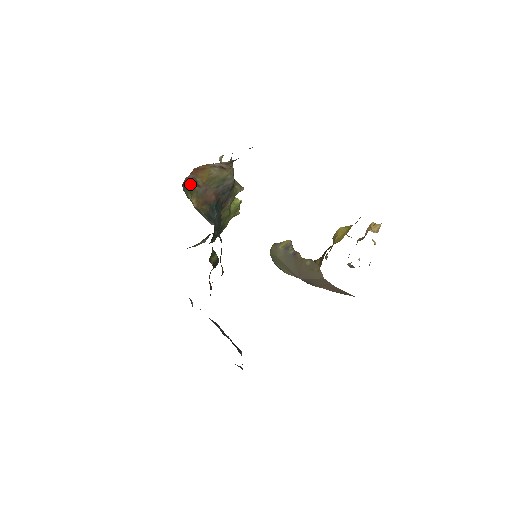
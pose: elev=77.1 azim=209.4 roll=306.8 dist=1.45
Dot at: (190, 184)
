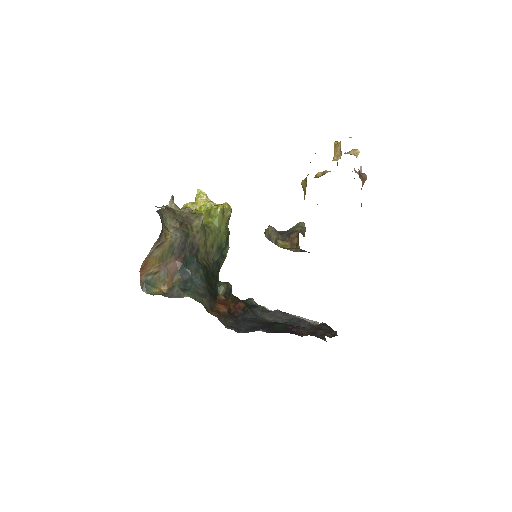
Dot at: (148, 281)
